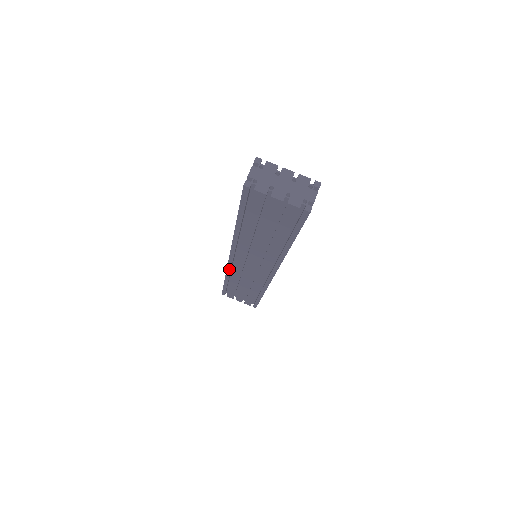
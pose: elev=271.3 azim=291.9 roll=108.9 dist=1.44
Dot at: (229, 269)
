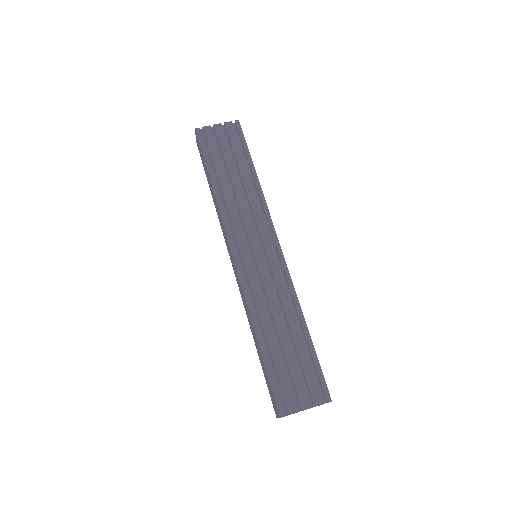
Dot at: (246, 293)
